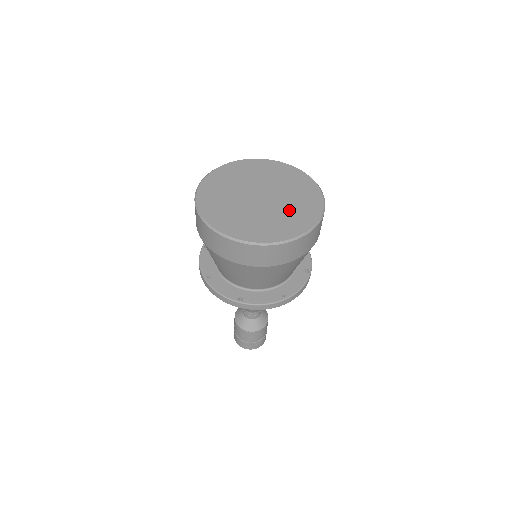
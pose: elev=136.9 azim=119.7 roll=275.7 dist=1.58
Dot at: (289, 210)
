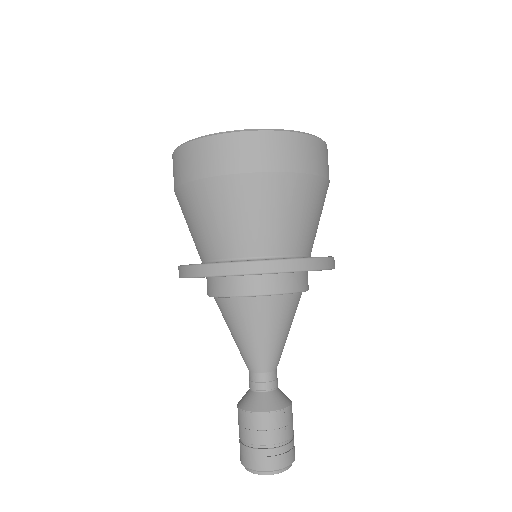
Dot at: occluded
